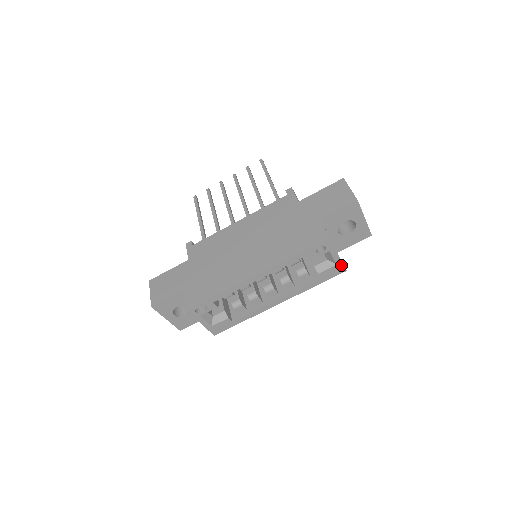
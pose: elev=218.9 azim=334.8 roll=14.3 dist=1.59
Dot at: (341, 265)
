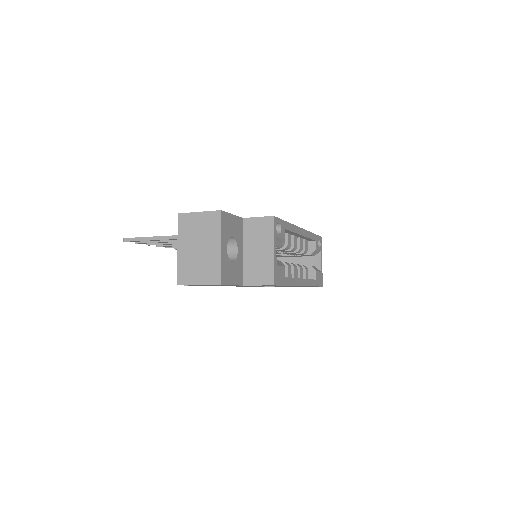
Dot at: (322, 276)
